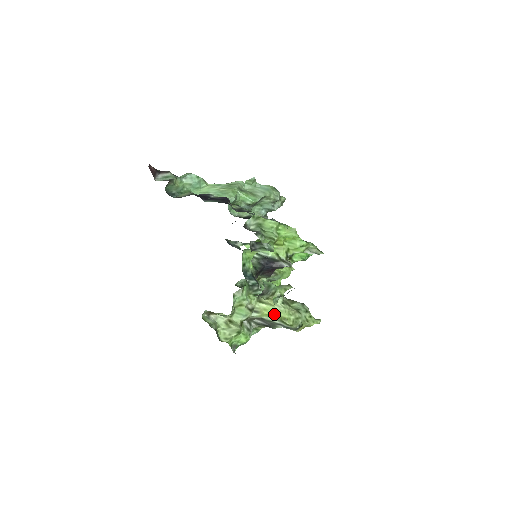
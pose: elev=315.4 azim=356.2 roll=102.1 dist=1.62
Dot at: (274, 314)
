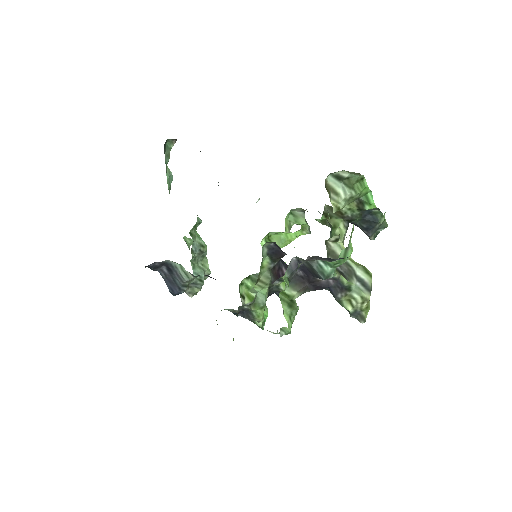
Dot at: (351, 260)
